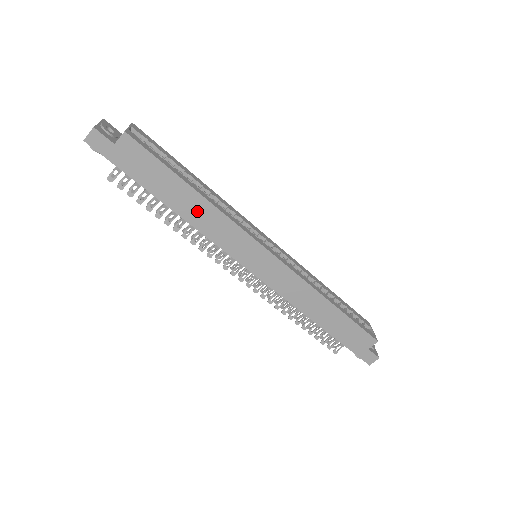
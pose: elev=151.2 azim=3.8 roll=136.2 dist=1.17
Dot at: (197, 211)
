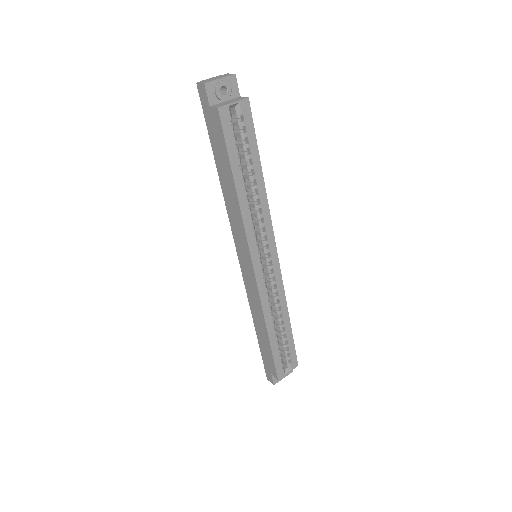
Dot at: (231, 197)
